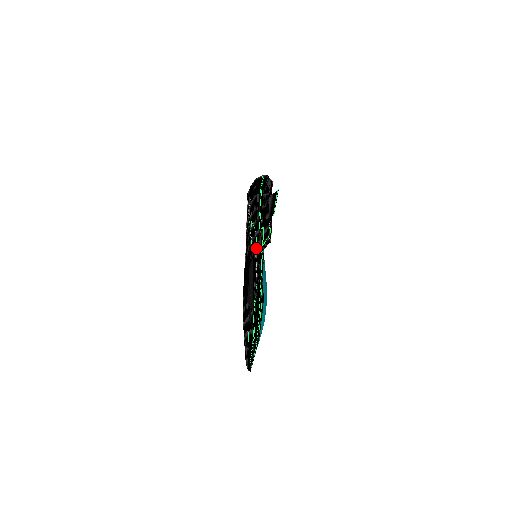
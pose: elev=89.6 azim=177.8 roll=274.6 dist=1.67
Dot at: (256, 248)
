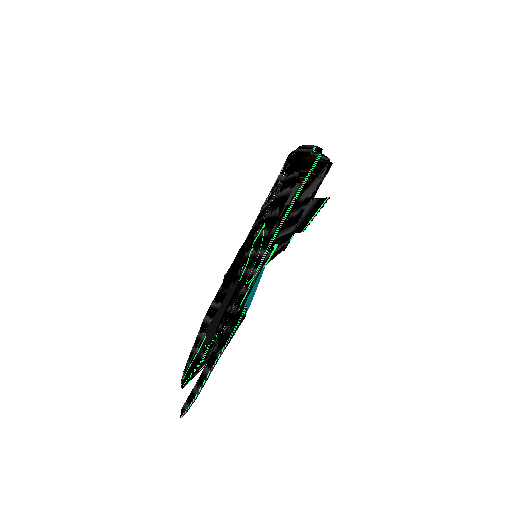
Dot at: (248, 277)
